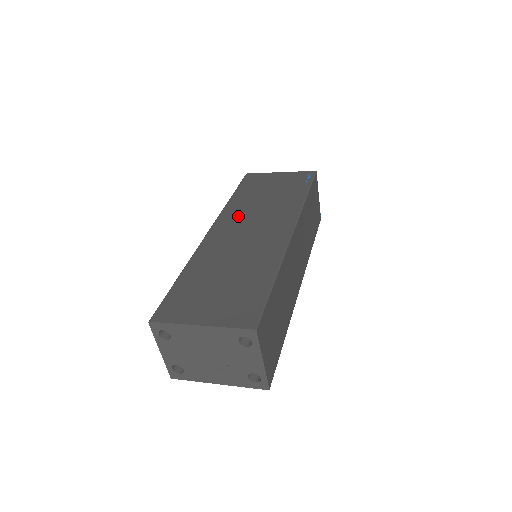
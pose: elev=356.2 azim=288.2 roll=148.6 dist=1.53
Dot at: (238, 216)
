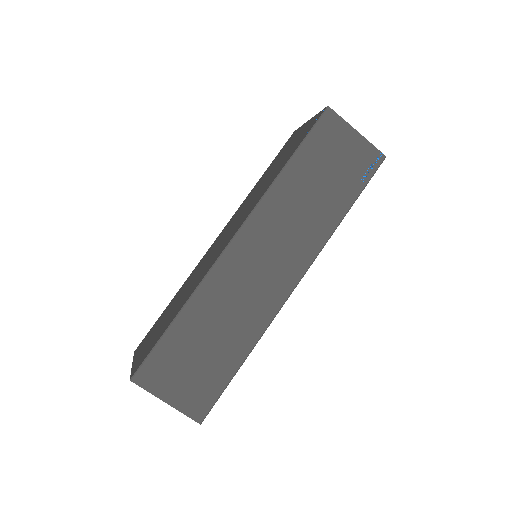
Dot at: (237, 214)
